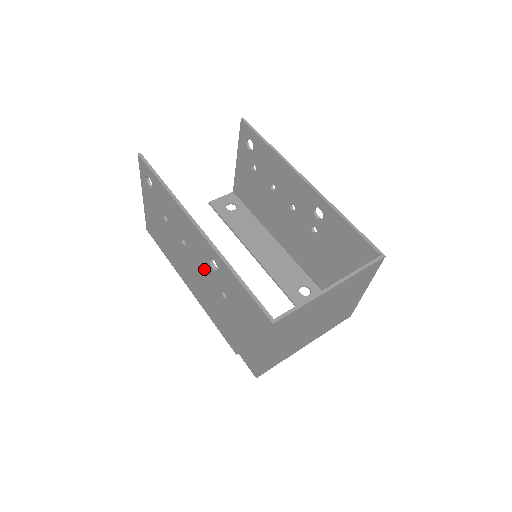
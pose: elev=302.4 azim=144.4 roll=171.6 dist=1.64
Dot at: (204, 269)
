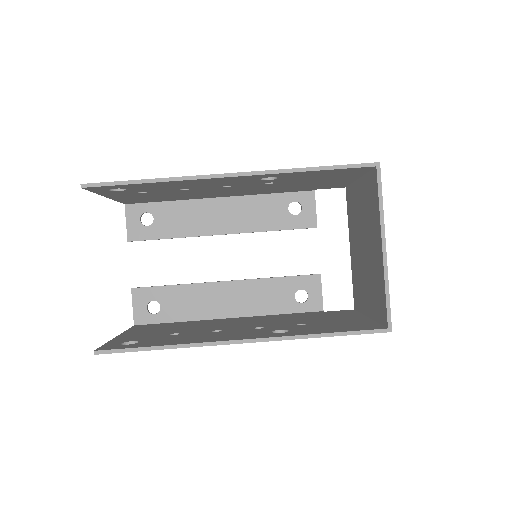
Dot at: occluded
